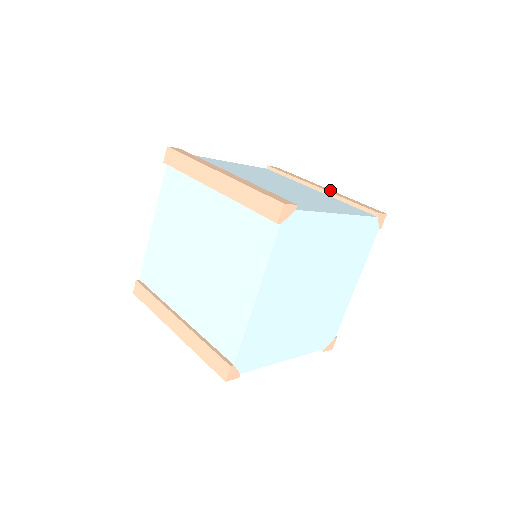
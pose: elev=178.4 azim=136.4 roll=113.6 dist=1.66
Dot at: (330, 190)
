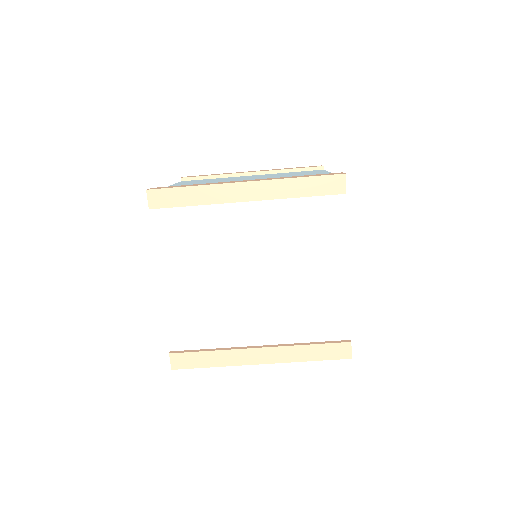
Dot at: occluded
